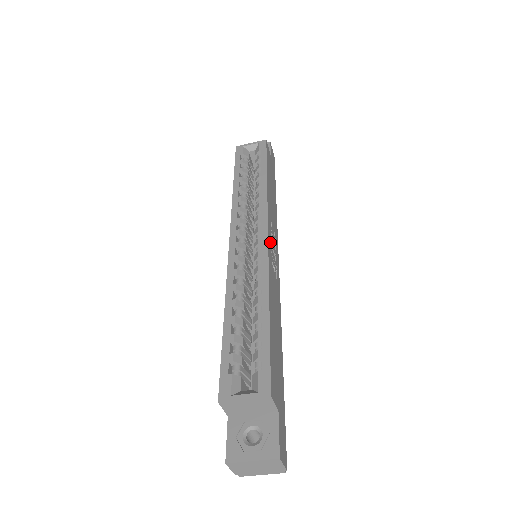
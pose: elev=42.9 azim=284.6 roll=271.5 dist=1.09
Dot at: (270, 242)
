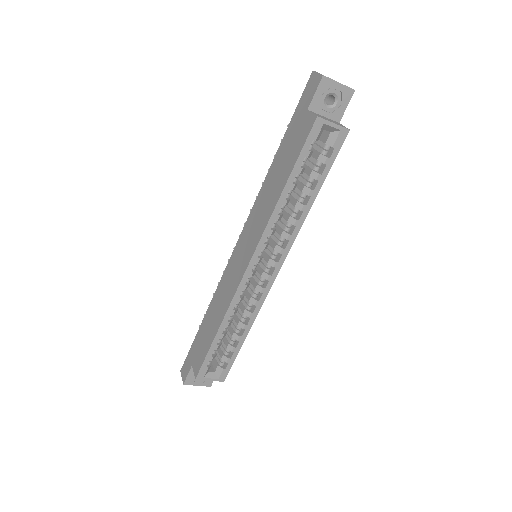
Dot at: occluded
